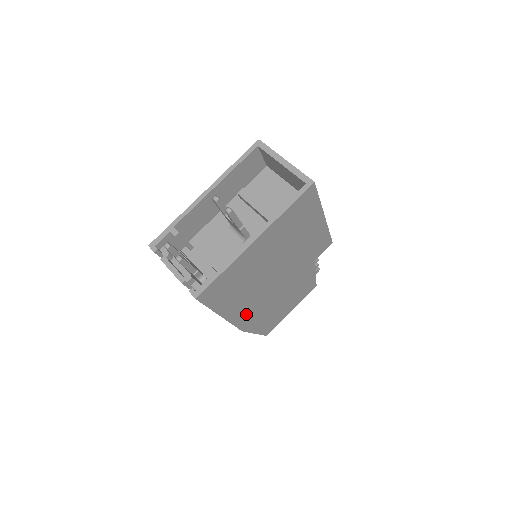
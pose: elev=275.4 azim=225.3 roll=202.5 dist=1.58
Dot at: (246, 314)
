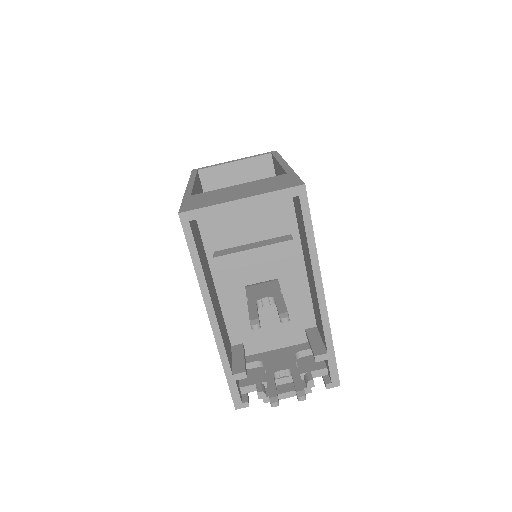
Dot at: occluded
